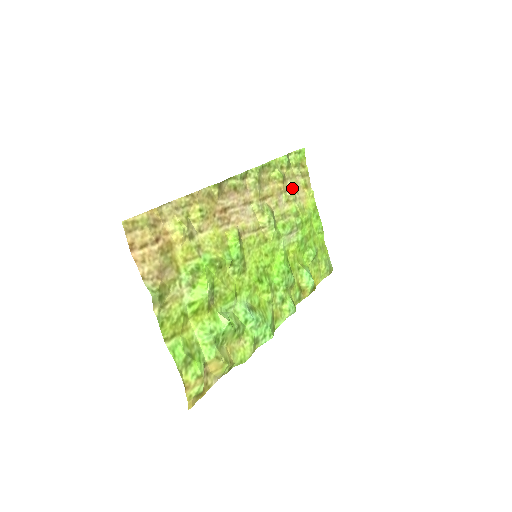
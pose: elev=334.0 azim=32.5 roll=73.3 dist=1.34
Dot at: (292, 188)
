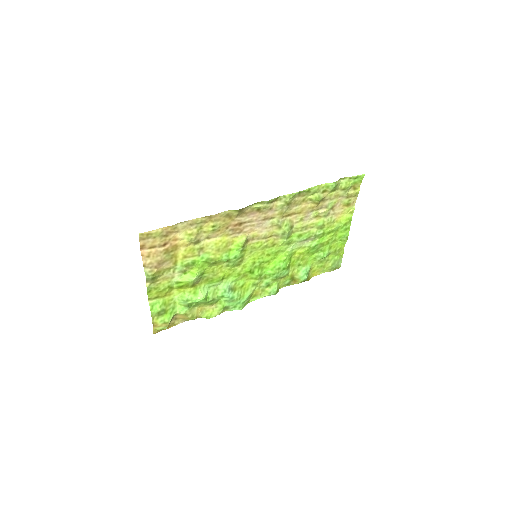
Dot at: (328, 207)
